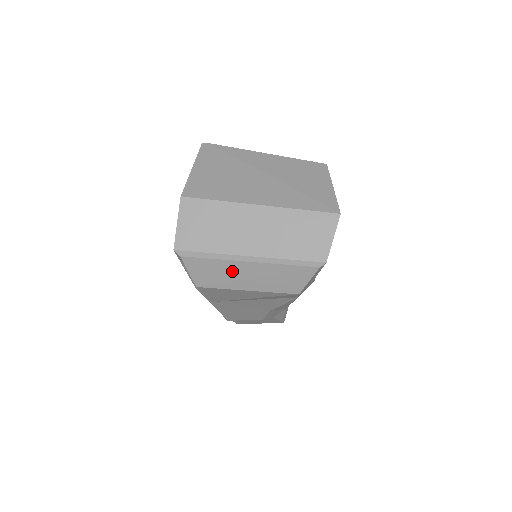
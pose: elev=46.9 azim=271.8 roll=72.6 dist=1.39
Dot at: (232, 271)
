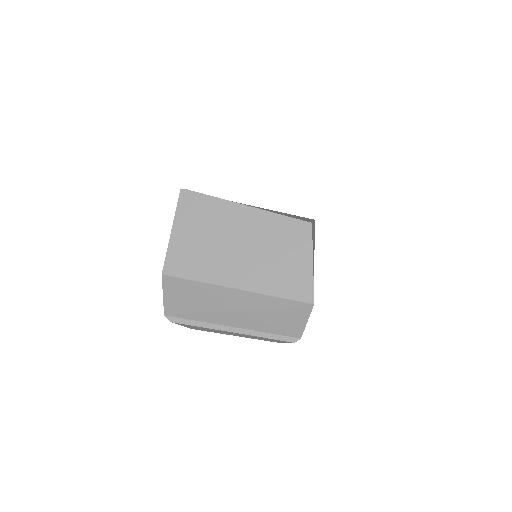
Dot at: (218, 331)
